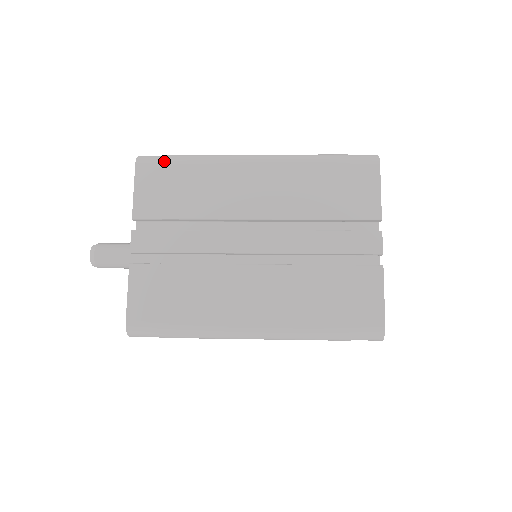
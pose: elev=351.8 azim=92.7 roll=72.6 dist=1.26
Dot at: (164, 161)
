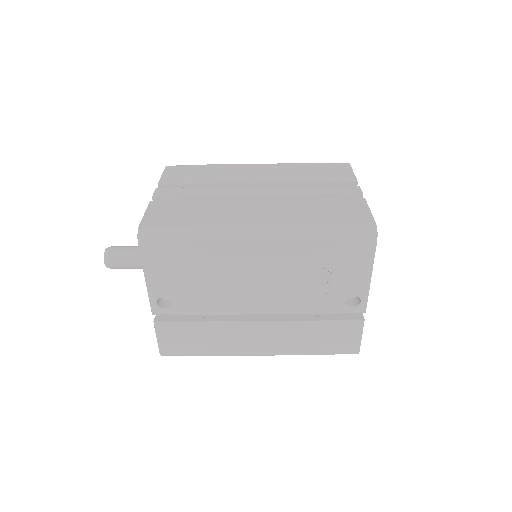
Dot at: (188, 165)
